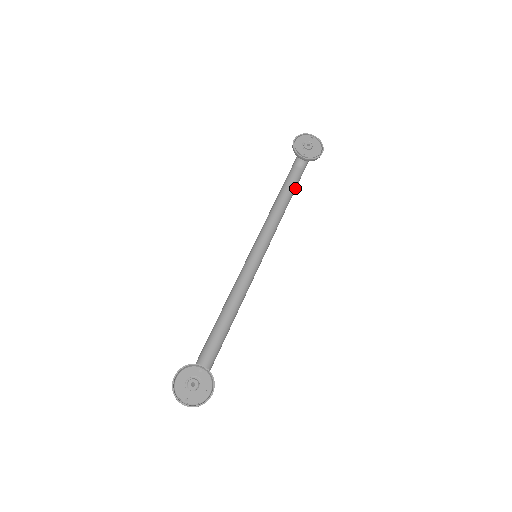
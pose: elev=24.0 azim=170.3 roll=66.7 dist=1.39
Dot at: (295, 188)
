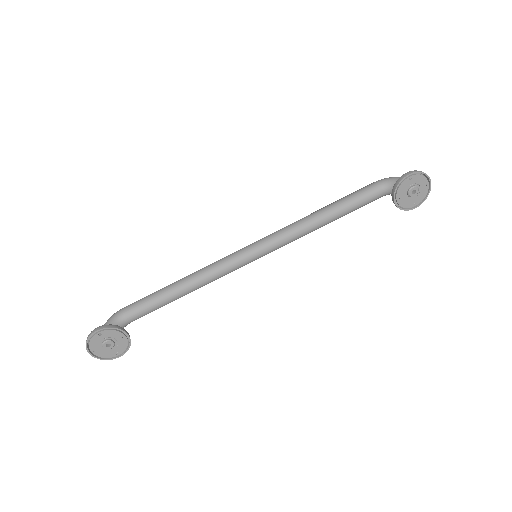
Dot at: (357, 208)
